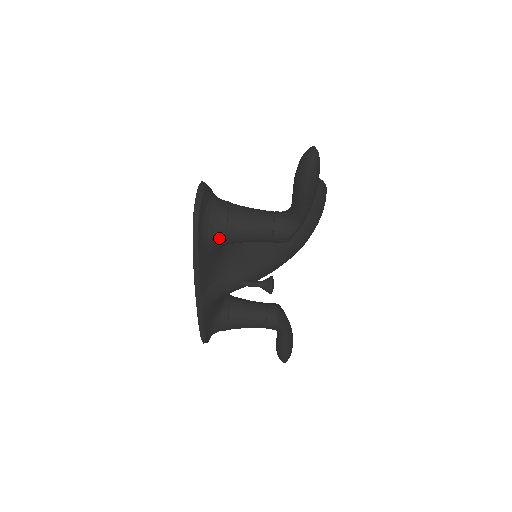
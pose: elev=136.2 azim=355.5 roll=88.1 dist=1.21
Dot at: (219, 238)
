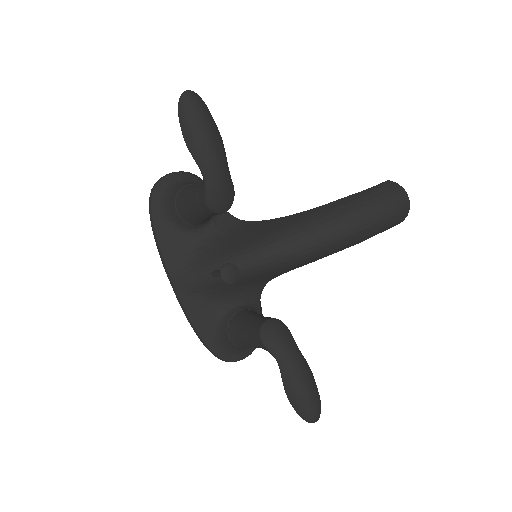
Dot at: (174, 214)
